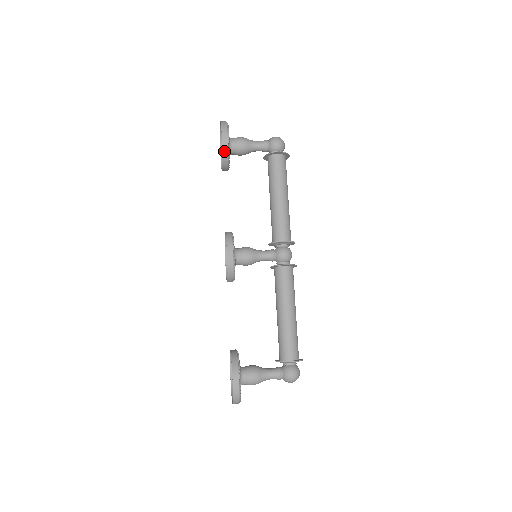
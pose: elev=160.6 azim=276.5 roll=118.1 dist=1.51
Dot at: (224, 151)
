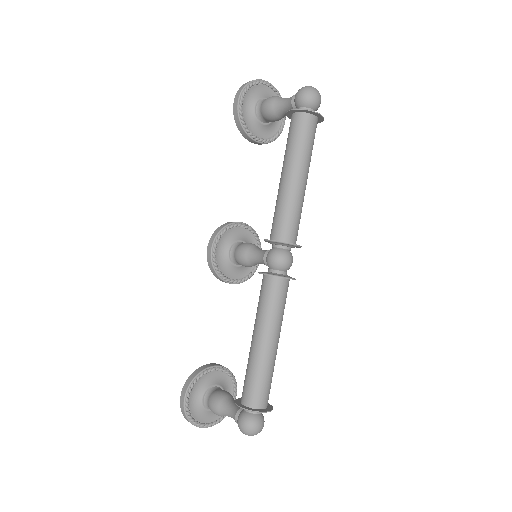
Dot at: (236, 120)
